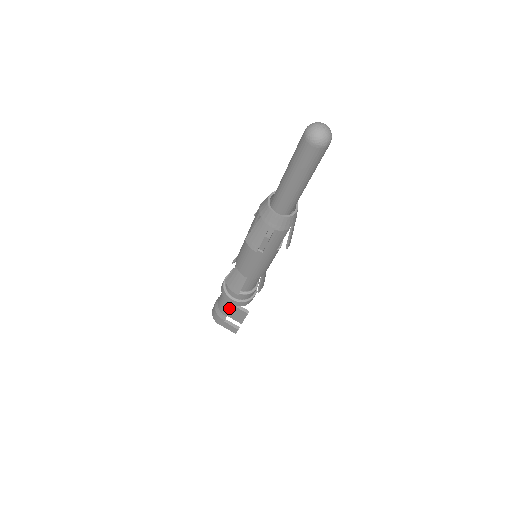
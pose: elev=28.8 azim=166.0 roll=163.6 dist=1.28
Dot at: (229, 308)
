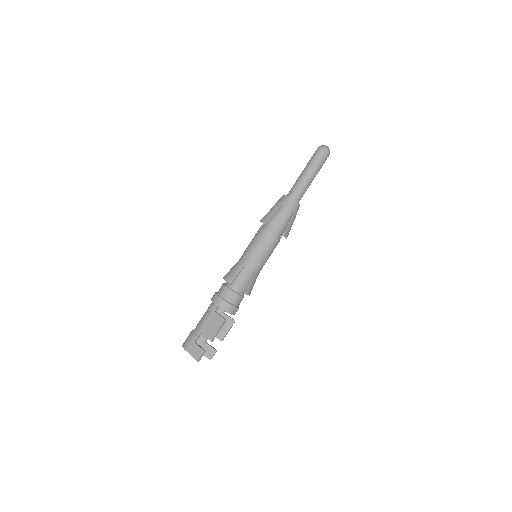
Dot at: (209, 318)
